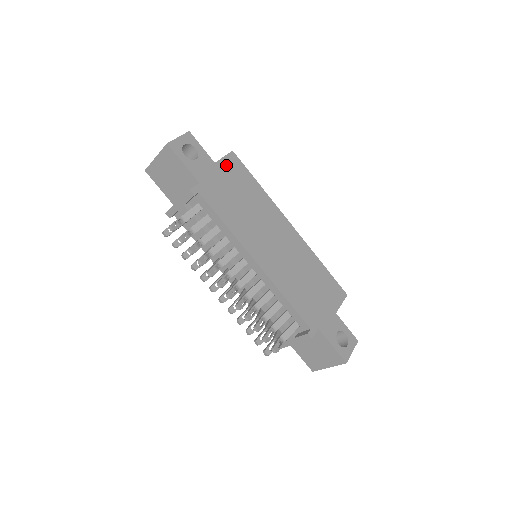
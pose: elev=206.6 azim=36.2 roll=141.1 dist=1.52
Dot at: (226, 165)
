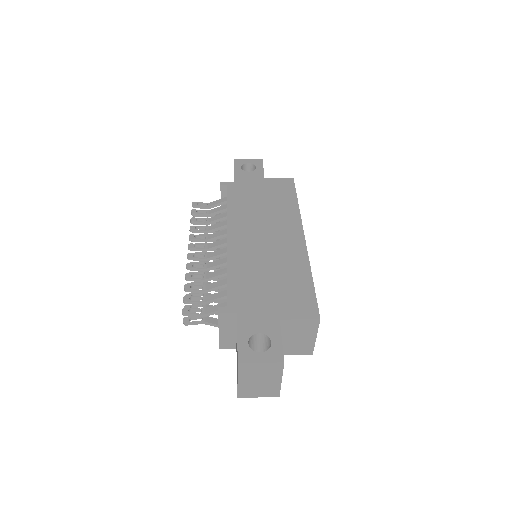
Dot at: (275, 182)
